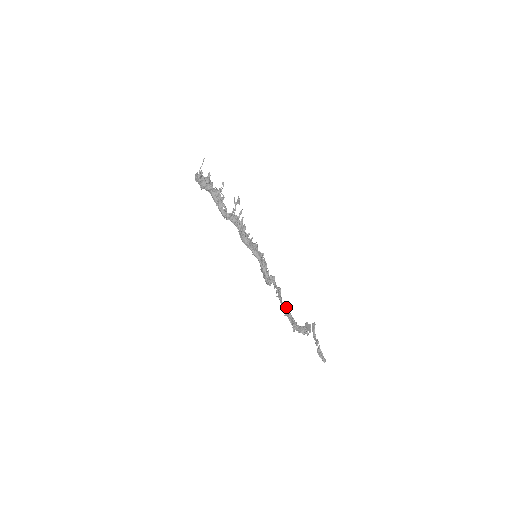
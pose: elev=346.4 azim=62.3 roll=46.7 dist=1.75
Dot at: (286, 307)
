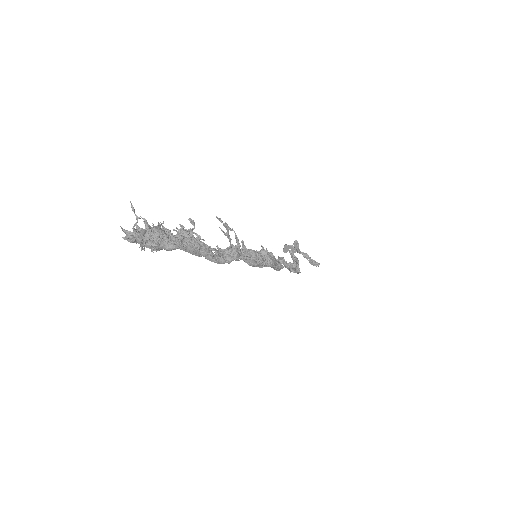
Dot at: occluded
